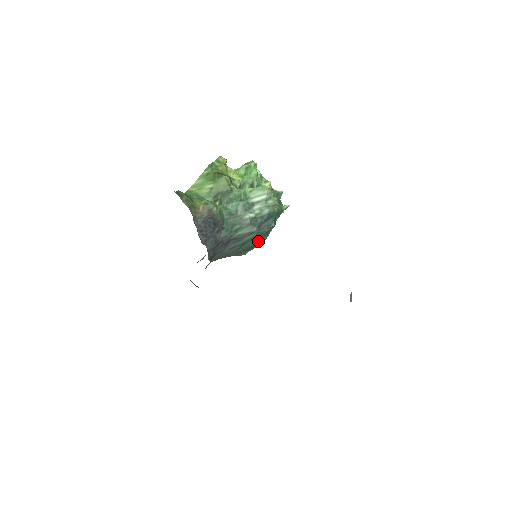
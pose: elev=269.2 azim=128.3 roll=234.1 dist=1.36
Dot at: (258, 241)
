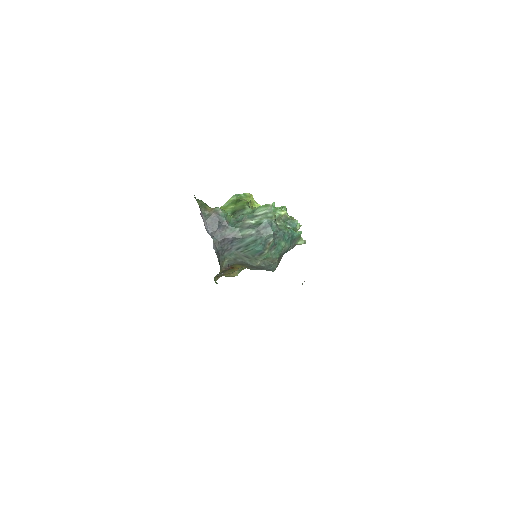
Dot at: (261, 247)
